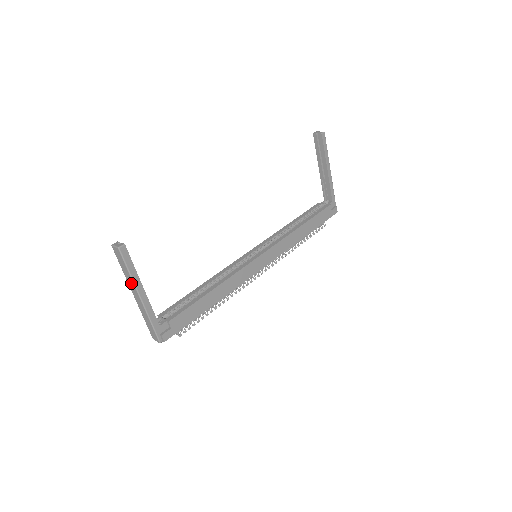
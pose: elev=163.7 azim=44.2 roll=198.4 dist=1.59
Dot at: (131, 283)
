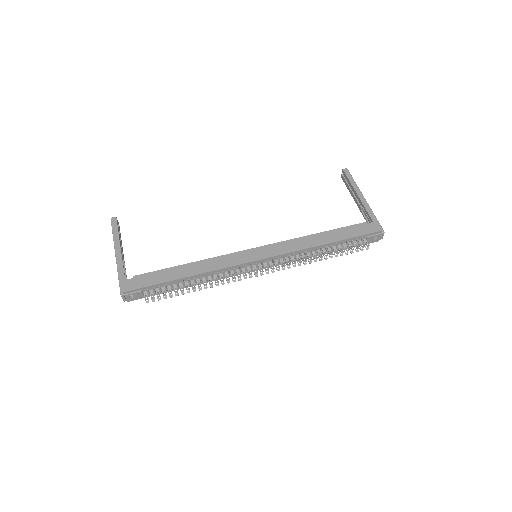
Dot at: occluded
